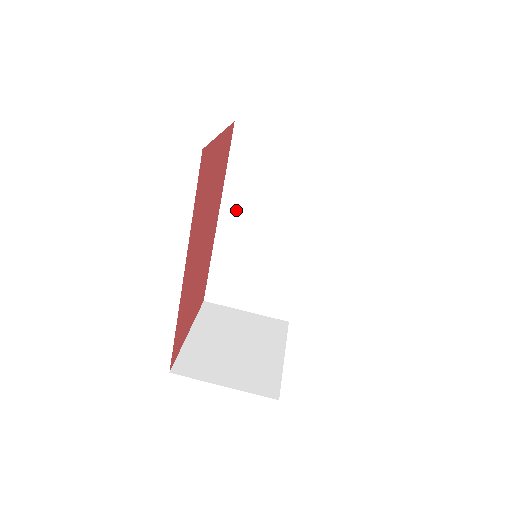
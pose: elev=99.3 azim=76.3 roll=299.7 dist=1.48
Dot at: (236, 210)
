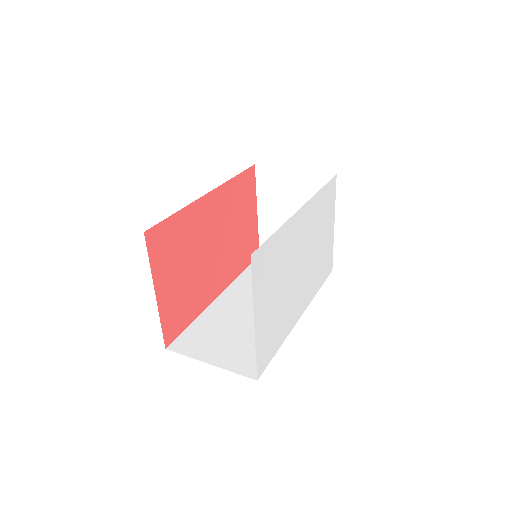
Dot at: (239, 292)
